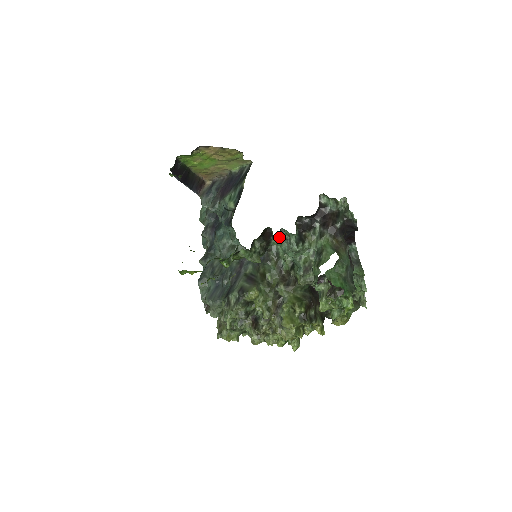
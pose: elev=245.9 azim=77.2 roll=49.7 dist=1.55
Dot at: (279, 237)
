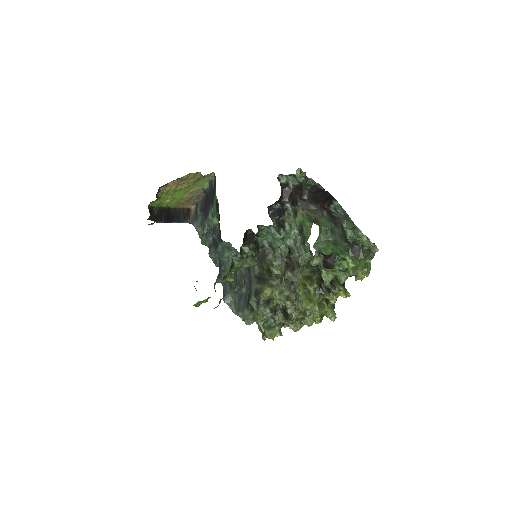
Dot at: (261, 233)
